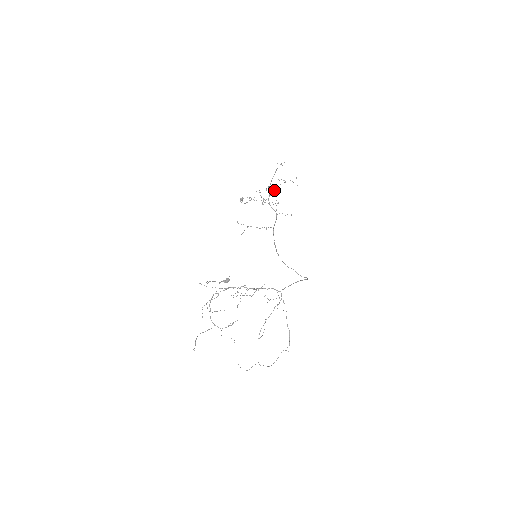
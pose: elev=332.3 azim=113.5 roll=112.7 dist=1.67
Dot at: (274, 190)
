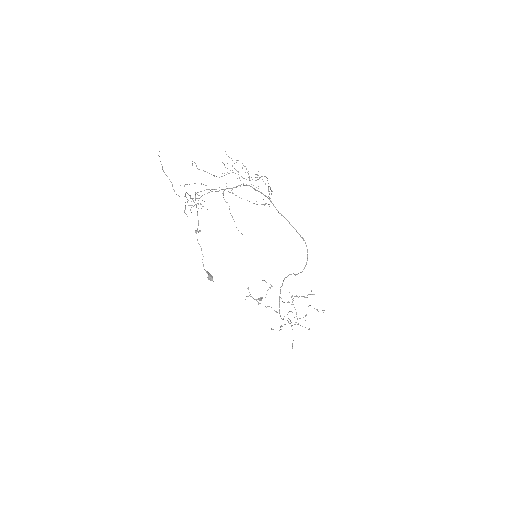
Dot at: occluded
